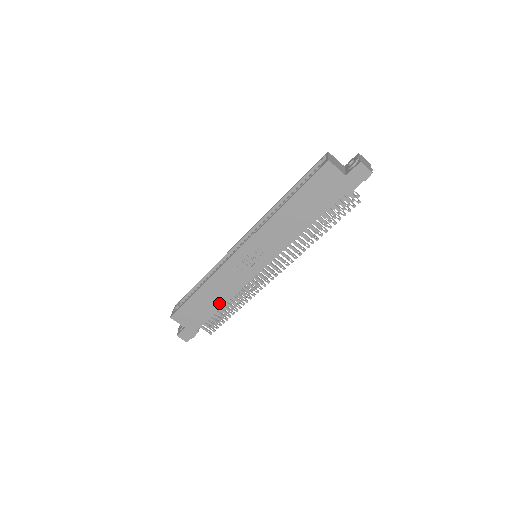
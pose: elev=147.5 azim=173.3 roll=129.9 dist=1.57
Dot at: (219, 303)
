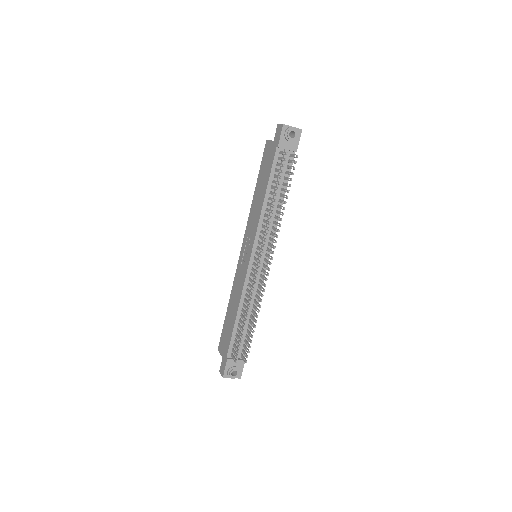
Dot at: (235, 314)
